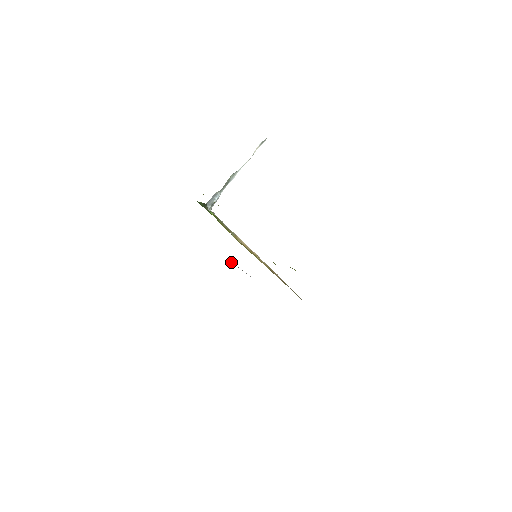
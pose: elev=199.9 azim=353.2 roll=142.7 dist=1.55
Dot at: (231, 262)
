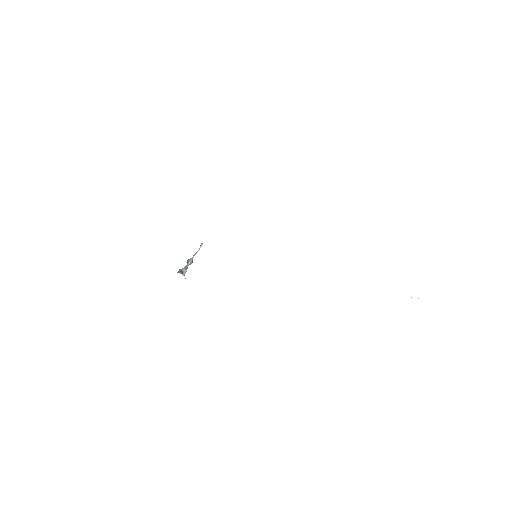
Dot at: occluded
